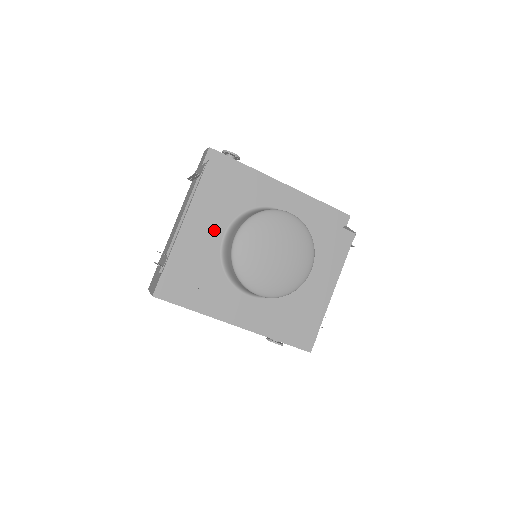
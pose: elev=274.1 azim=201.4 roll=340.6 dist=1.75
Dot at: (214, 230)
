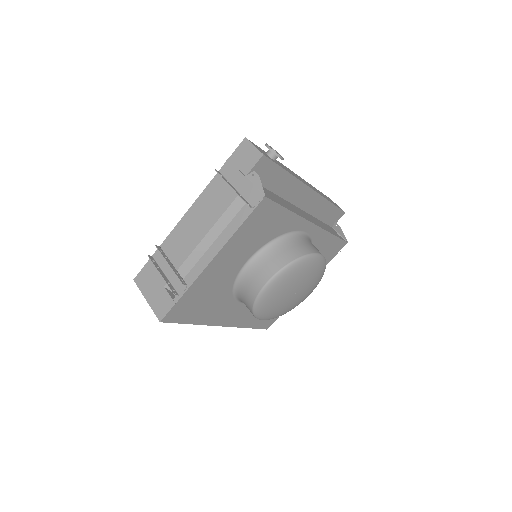
Dot at: (241, 258)
